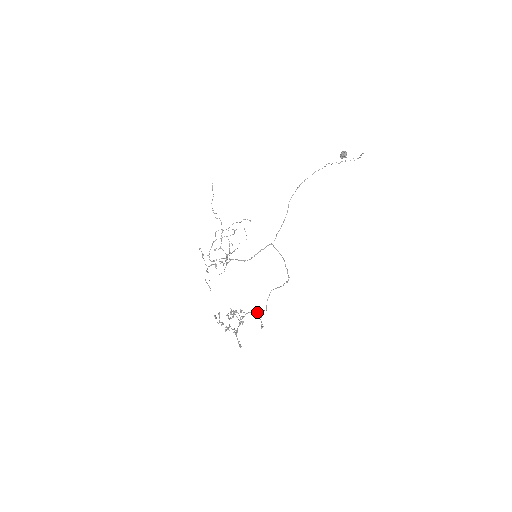
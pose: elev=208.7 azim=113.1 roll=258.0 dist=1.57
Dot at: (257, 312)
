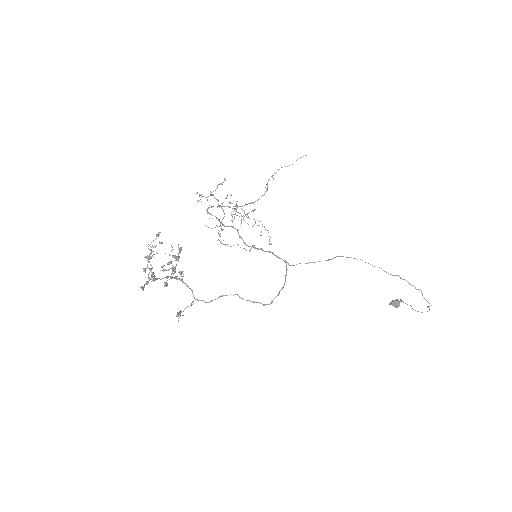
Dot at: occluded
